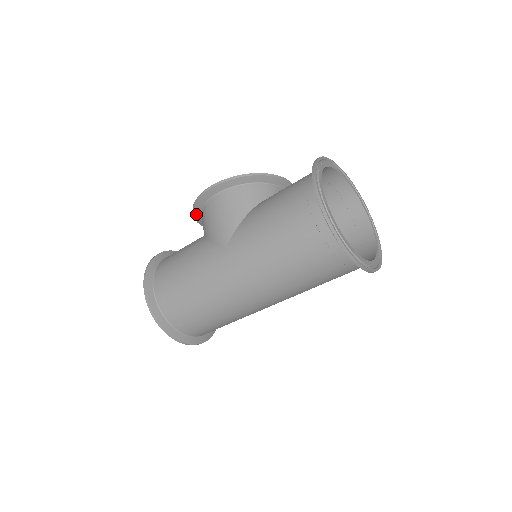
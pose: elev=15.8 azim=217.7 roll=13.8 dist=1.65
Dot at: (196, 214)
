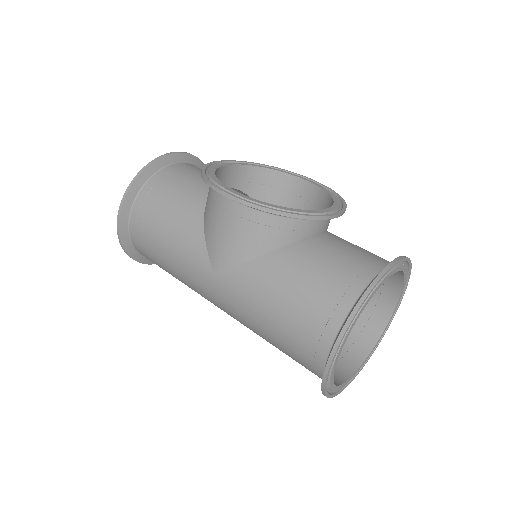
Dot at: occluded
